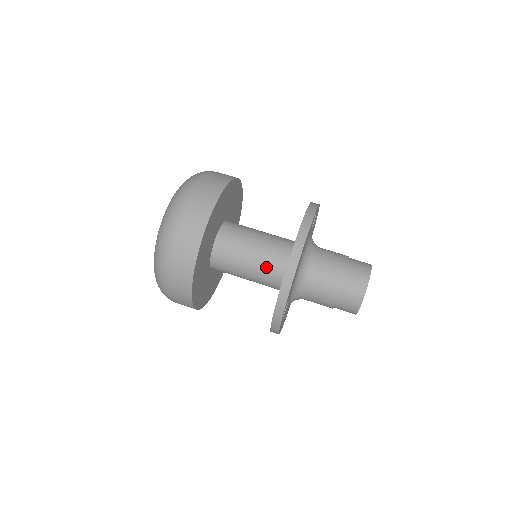
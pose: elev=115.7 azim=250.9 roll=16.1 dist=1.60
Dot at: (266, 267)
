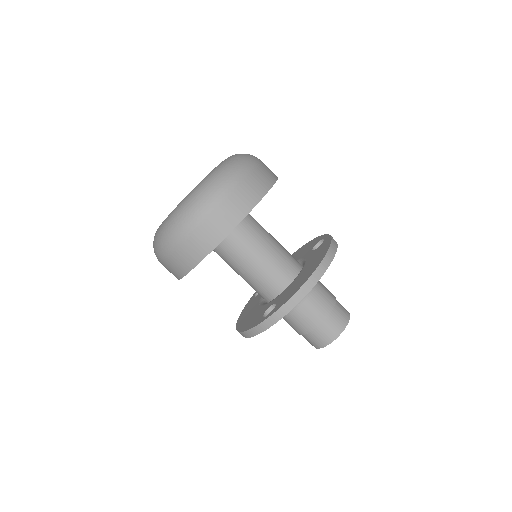
Dot at: (271, 269)
